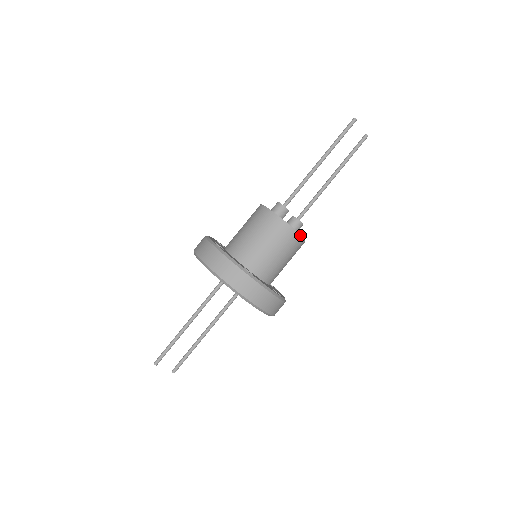
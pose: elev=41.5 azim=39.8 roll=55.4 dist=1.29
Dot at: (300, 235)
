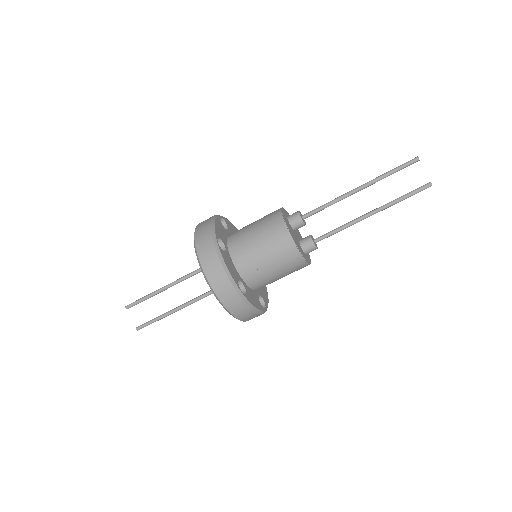
Dot at: (293, 241)
